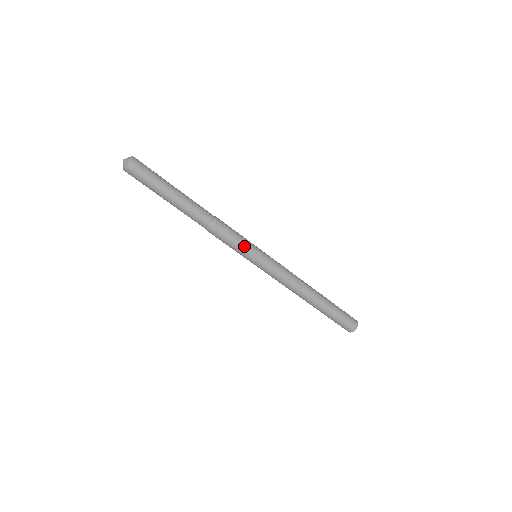
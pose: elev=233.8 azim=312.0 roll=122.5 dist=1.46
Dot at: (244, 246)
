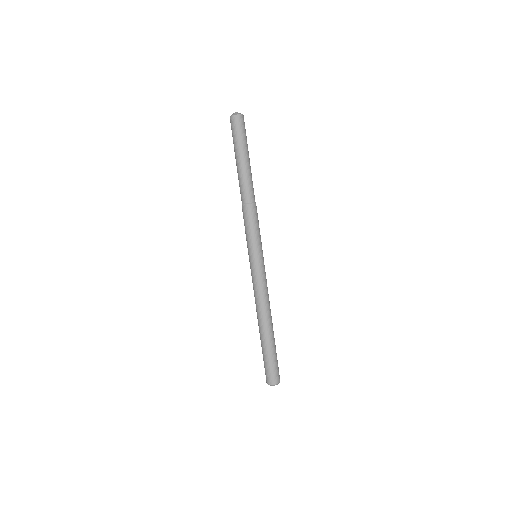
Dot at: (259, 238)
